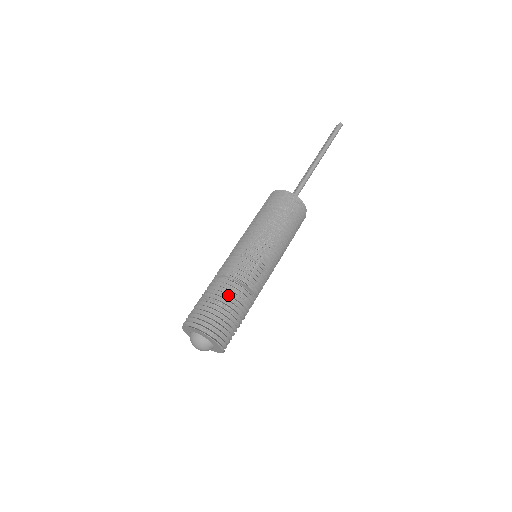
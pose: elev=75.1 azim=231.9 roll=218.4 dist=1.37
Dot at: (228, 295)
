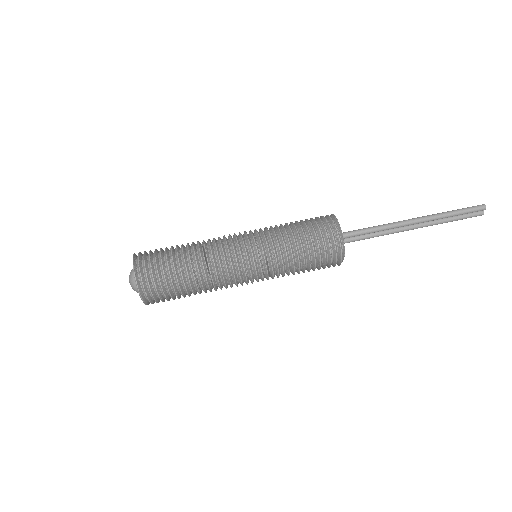
Dot at: (182, 247)
